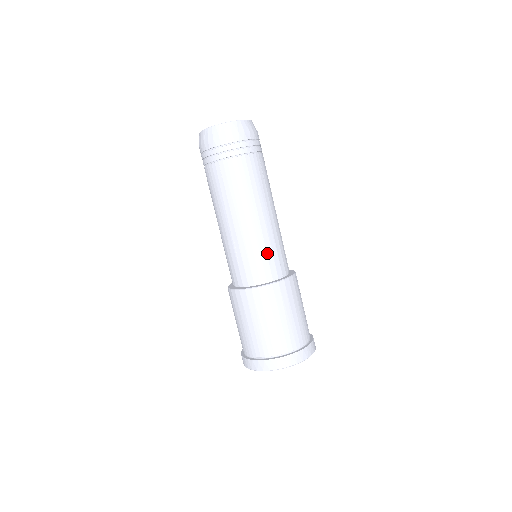
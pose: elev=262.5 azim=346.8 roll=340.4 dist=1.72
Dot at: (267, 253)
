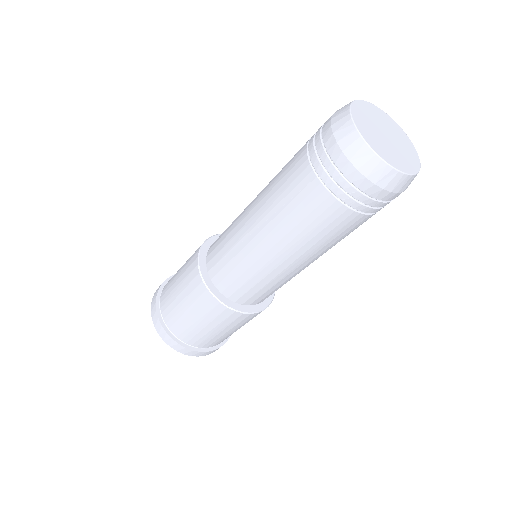
Dot at: (255, 285)
